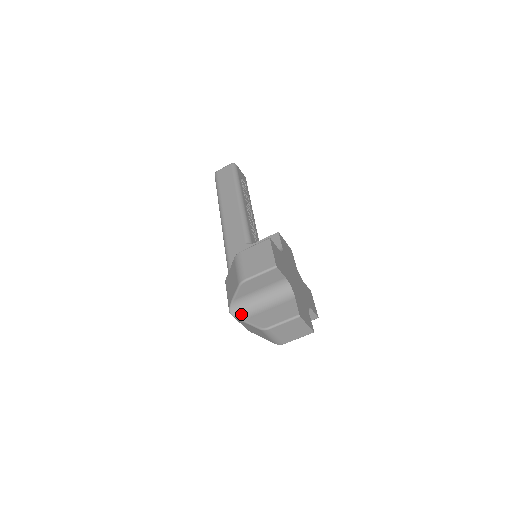
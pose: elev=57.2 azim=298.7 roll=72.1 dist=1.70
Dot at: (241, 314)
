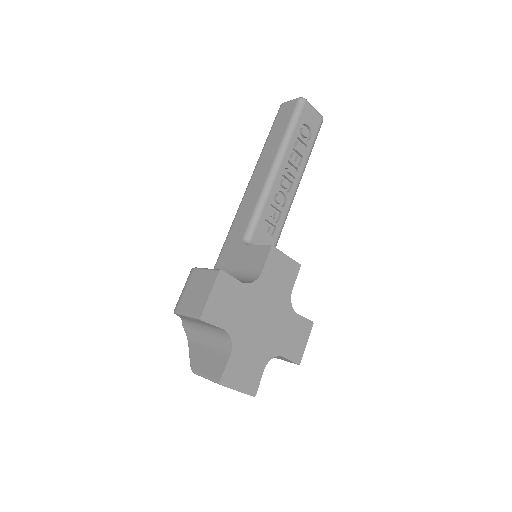
Dot at: (189, 334)
